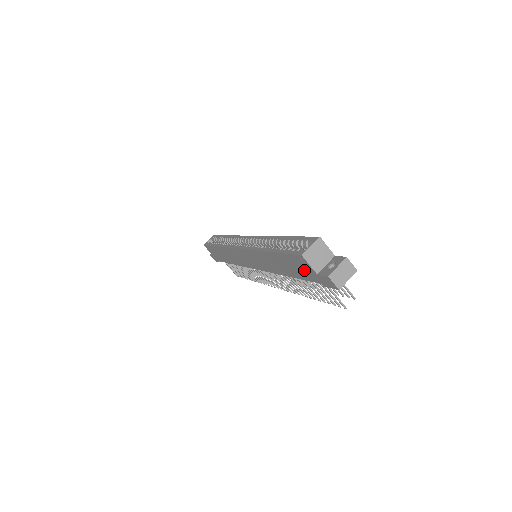
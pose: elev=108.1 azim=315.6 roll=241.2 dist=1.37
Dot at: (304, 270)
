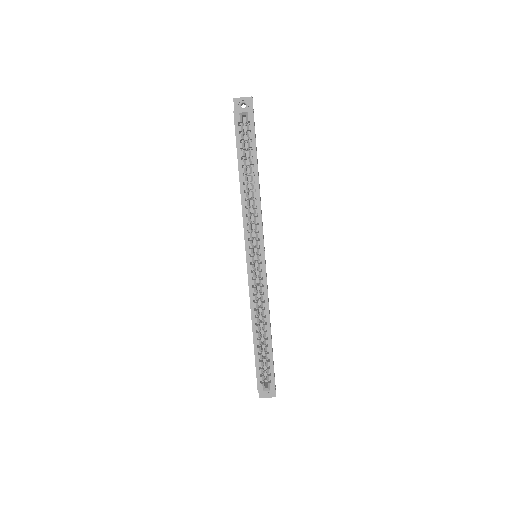
Dot at: occluded
